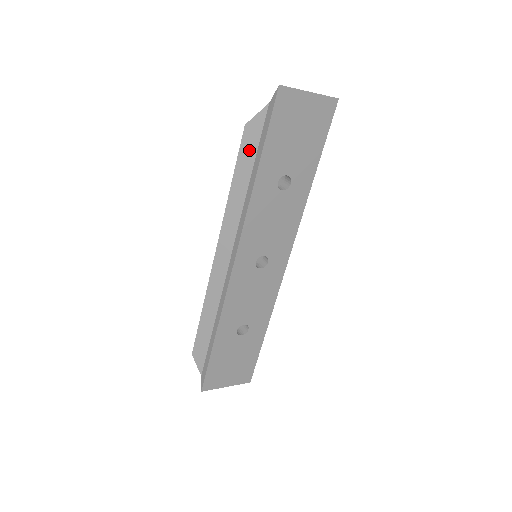
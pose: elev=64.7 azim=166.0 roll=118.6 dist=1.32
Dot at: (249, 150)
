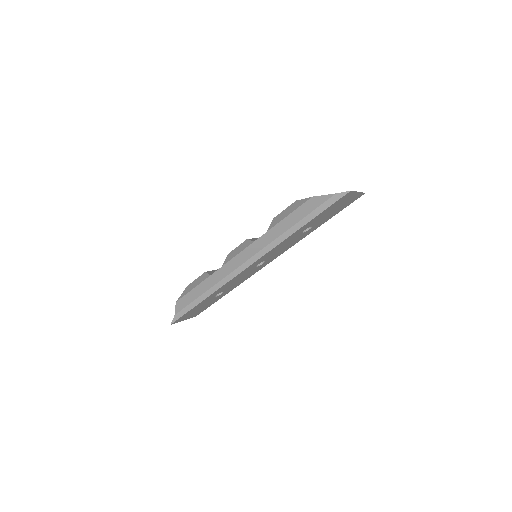
Dot at: (304, 211)
